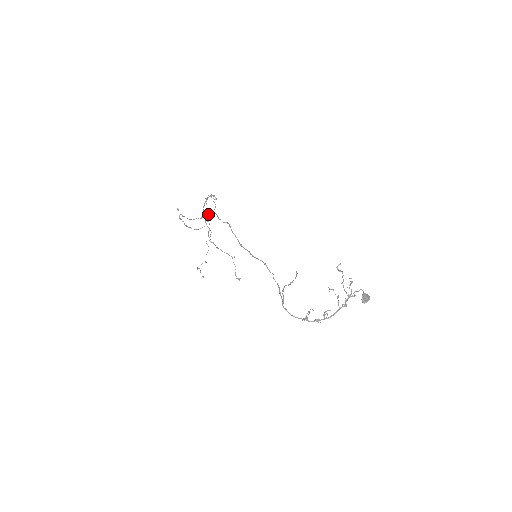
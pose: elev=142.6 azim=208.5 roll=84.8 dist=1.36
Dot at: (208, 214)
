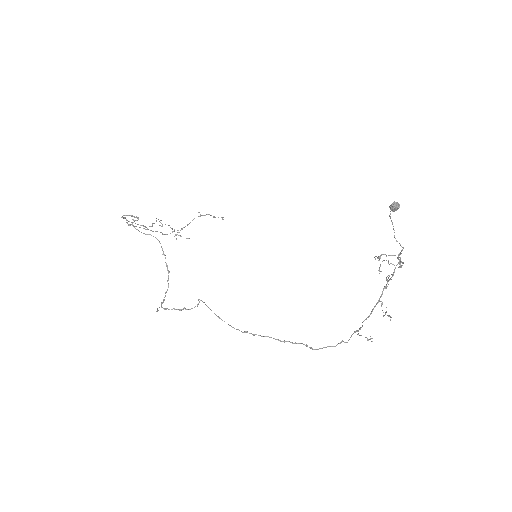
Dot at: (145, 229)
